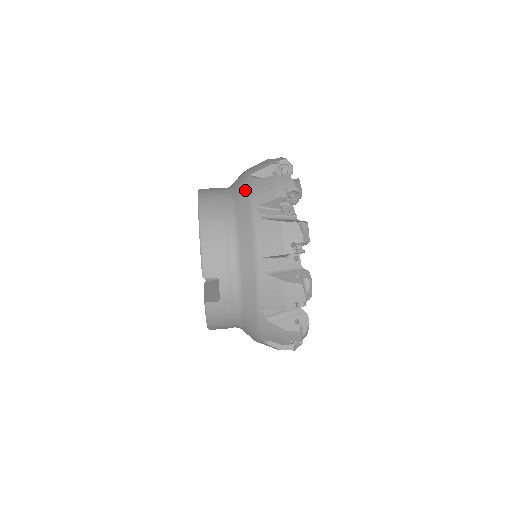
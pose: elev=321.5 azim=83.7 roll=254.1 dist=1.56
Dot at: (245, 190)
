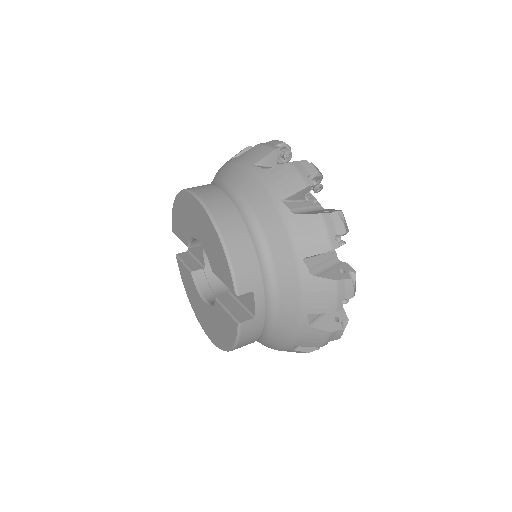
Dot at: (257, 183)
